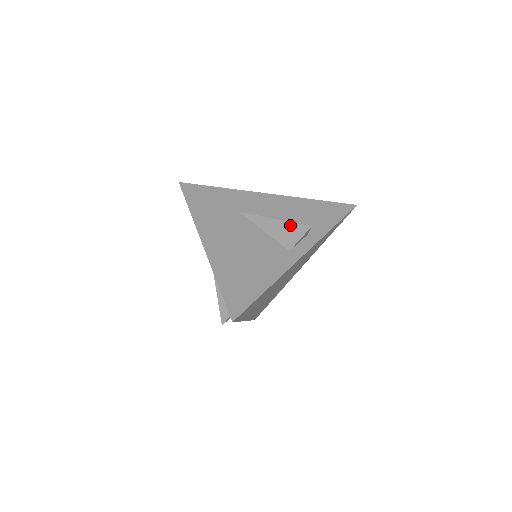
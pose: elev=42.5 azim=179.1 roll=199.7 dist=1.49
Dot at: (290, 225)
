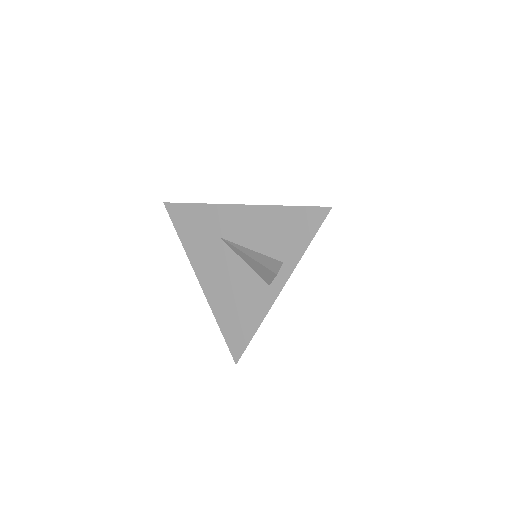
Dot at: occluded
